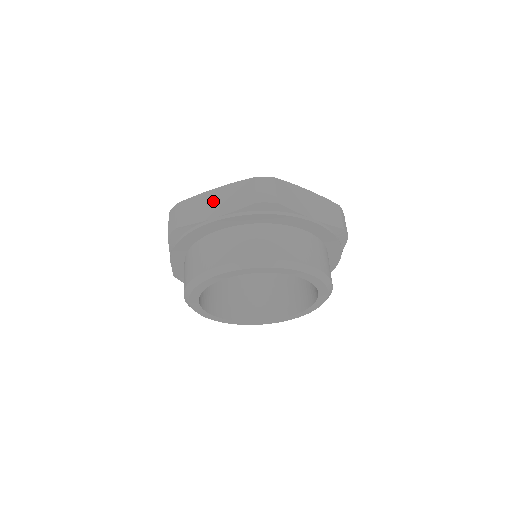
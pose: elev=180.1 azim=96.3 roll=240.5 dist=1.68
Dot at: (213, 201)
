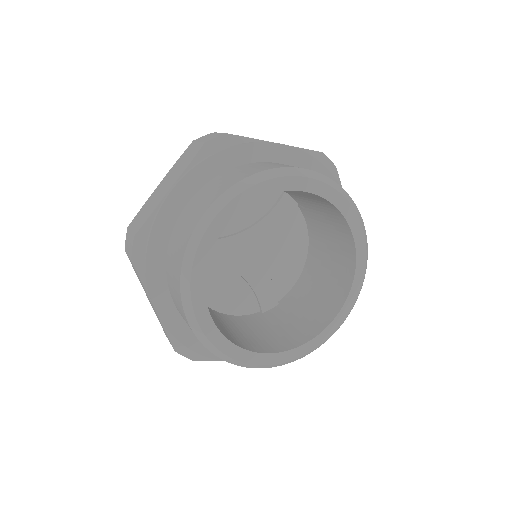
Dot at: occluded
